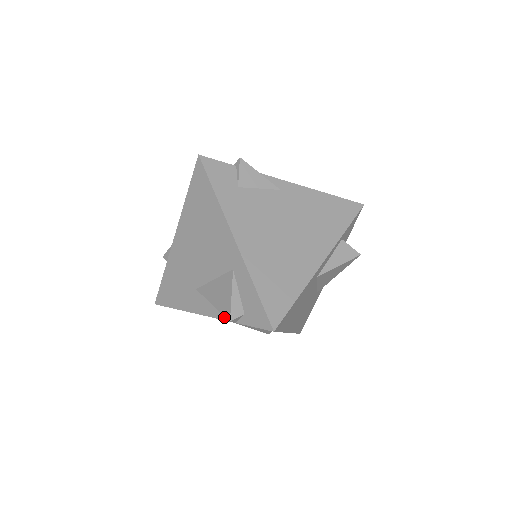
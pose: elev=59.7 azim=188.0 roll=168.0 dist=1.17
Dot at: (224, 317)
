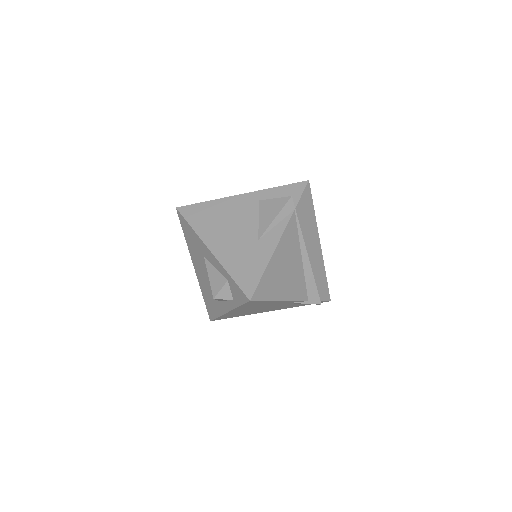
Dot at: (288, 218)
